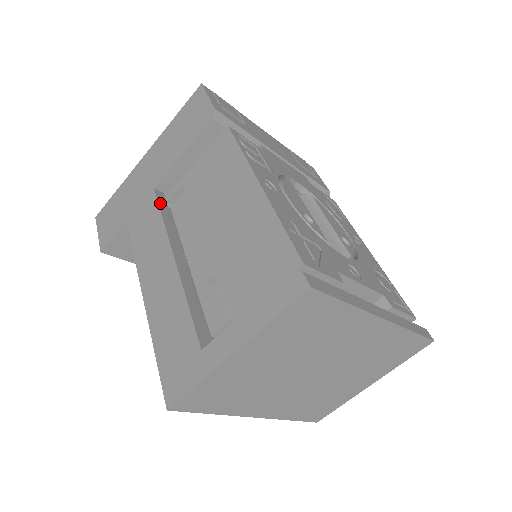
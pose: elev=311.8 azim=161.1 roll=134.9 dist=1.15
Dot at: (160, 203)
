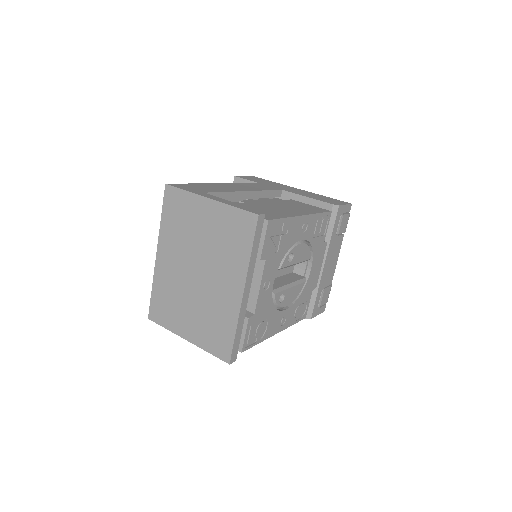
Dot at: (275, 191)
